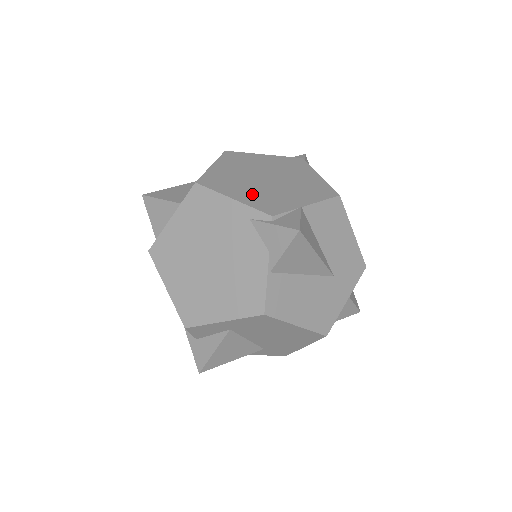
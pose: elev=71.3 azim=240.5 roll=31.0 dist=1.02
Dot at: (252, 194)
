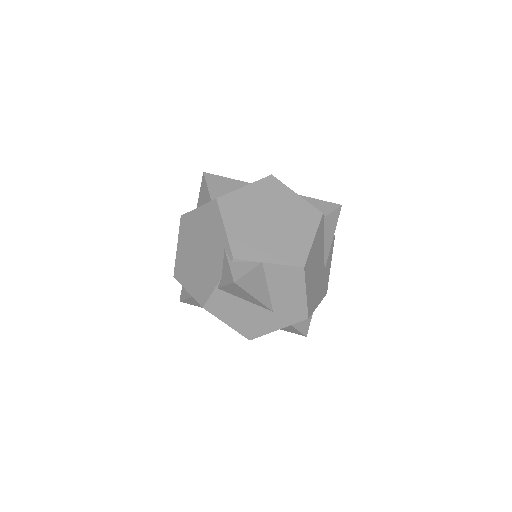
Dot at: (242, 231)
